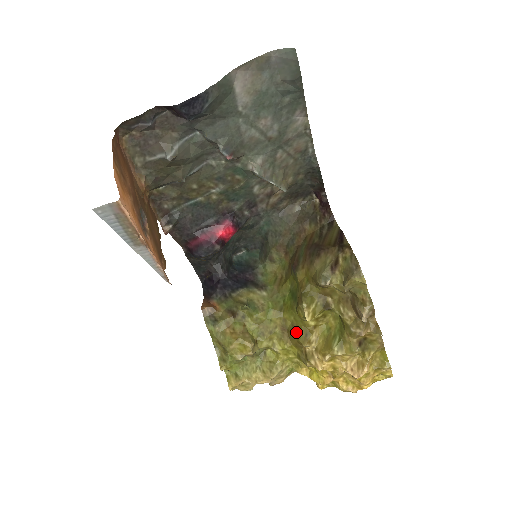
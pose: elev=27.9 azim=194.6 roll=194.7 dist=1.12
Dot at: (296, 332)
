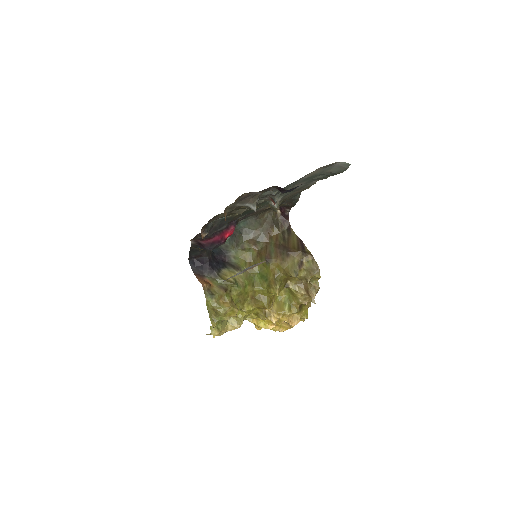
Dot at: (263, 300)
